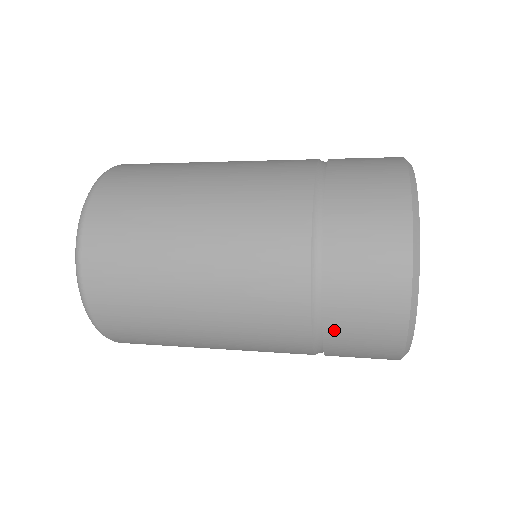
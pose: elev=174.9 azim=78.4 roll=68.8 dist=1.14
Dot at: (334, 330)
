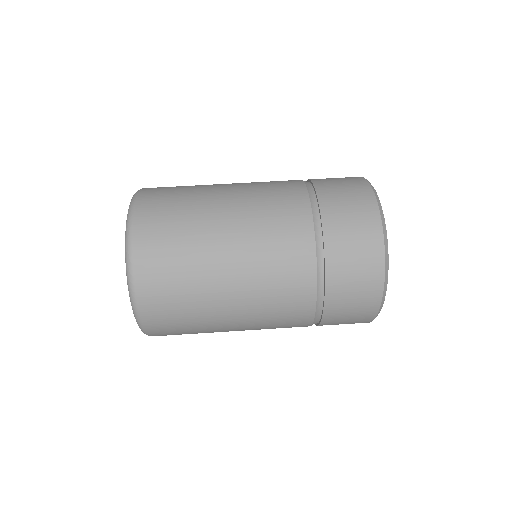
Dot at: (328, 322)
